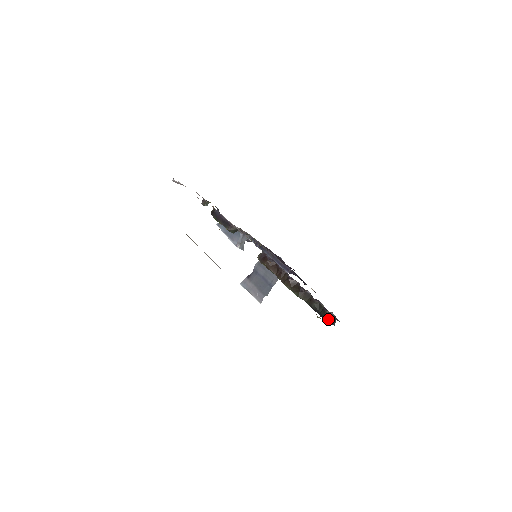
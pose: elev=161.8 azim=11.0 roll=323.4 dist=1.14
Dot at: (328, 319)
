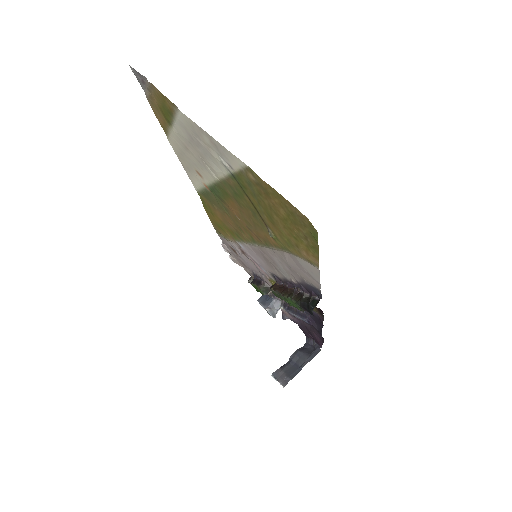
Dot at: (312, 305)
